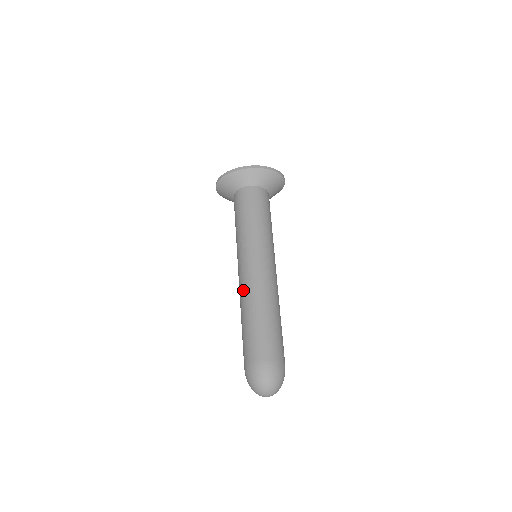
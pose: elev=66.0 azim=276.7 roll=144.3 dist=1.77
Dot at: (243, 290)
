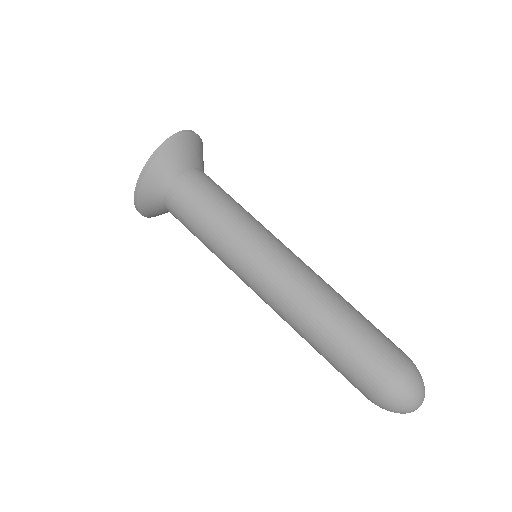
Dot at: (282, 318)
